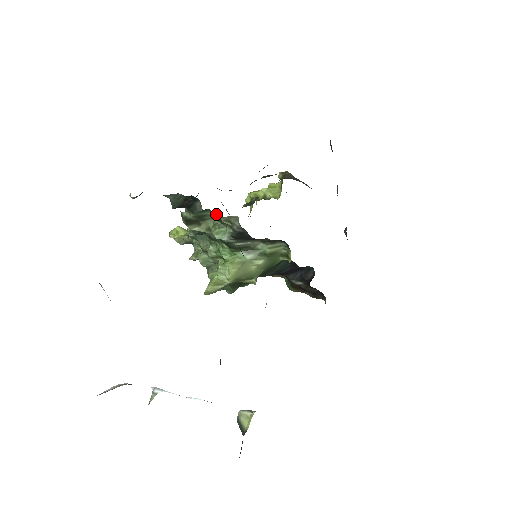
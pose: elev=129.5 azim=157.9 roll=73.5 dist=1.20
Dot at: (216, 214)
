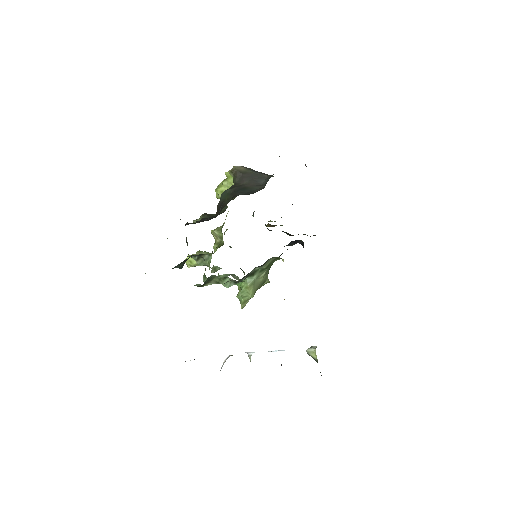
Dot at: occluded
